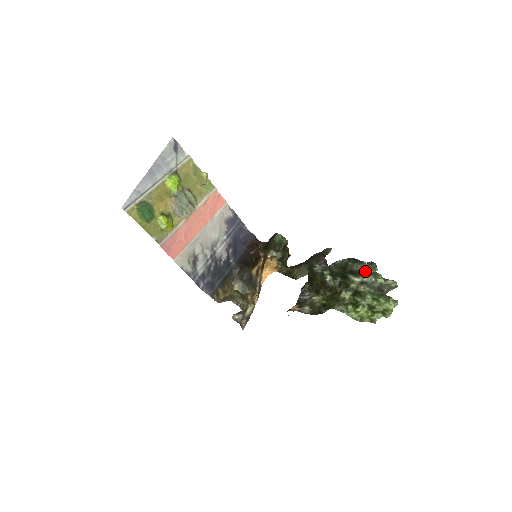
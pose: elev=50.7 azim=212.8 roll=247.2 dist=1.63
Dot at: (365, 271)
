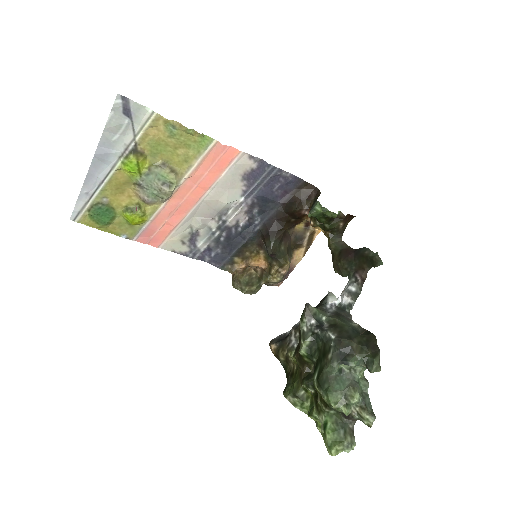
Dot at: (329, 389)
